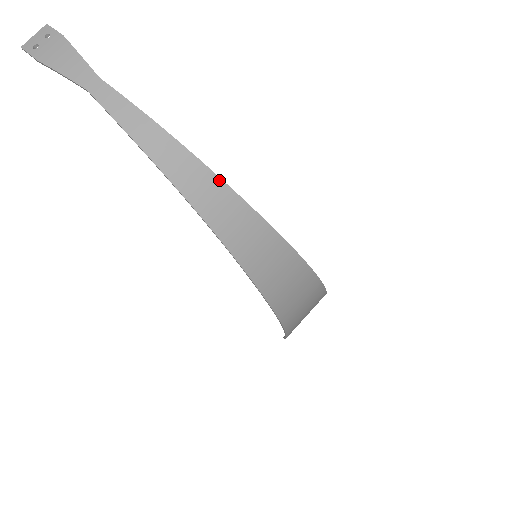
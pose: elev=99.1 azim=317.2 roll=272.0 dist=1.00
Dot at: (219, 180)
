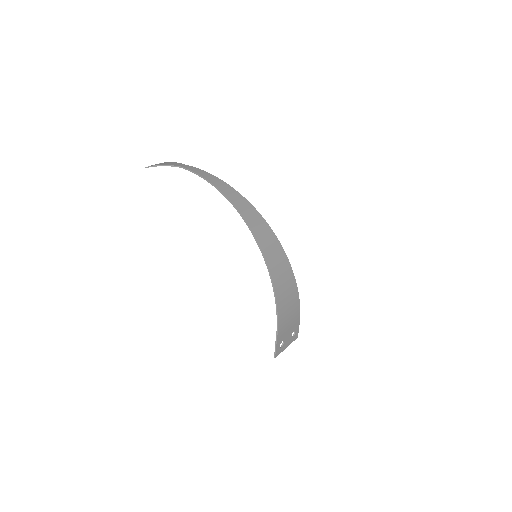
Dot at: (240, 194)
